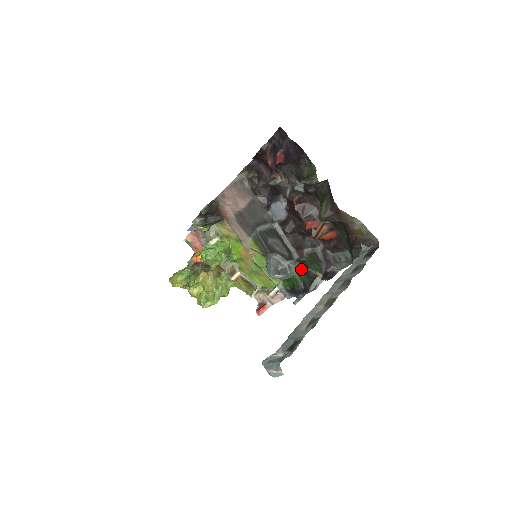
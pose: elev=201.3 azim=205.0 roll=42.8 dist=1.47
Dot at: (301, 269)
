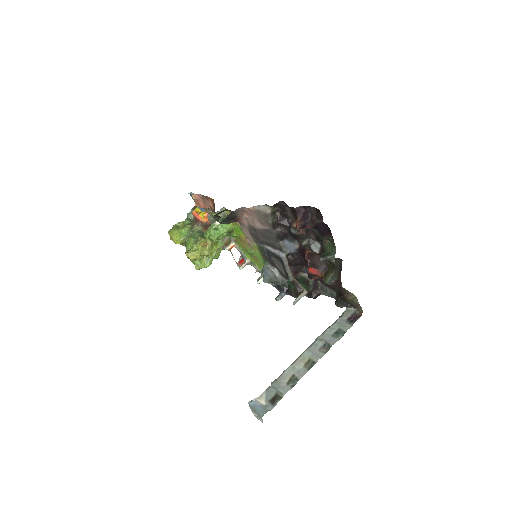
Dot at: occluded
